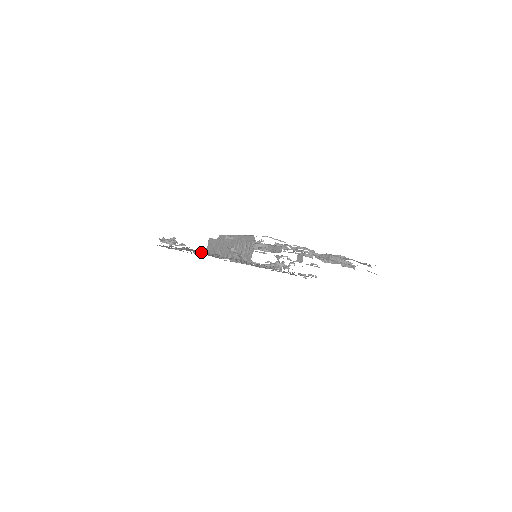
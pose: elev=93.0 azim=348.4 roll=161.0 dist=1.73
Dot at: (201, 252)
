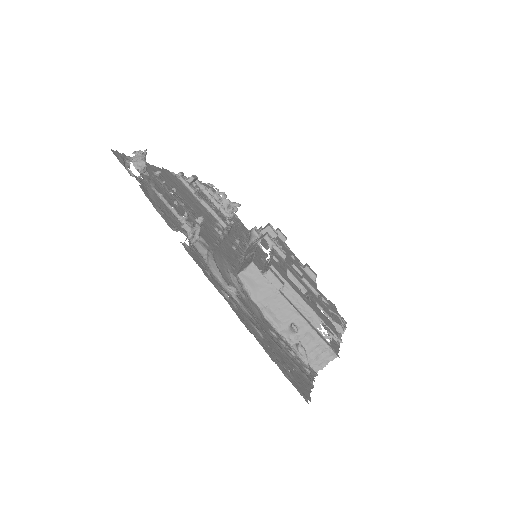
Dot at: (245, 296)
